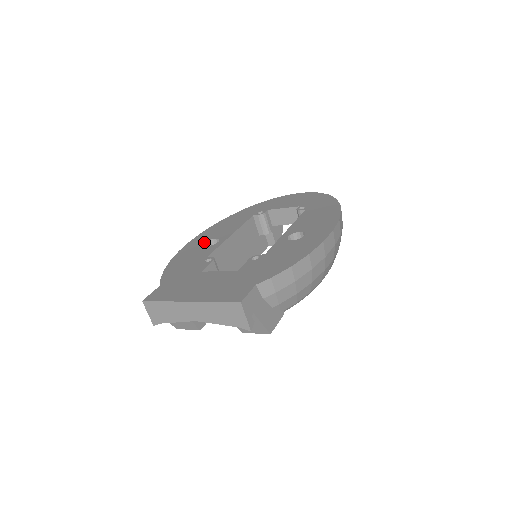
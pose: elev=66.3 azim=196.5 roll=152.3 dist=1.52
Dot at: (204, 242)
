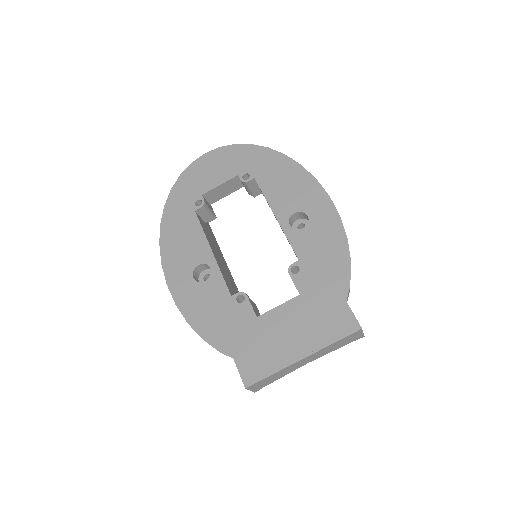
Dot at: (191, 277)
